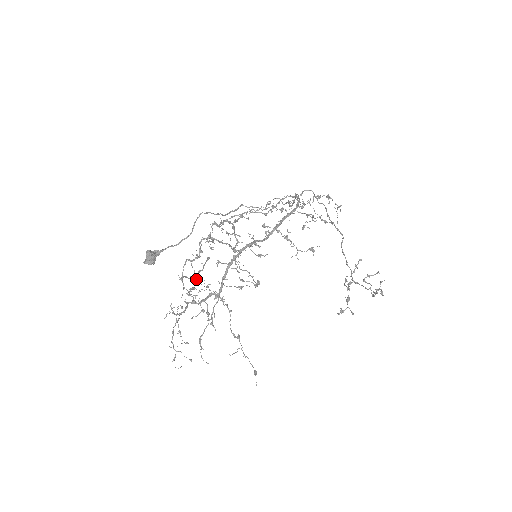
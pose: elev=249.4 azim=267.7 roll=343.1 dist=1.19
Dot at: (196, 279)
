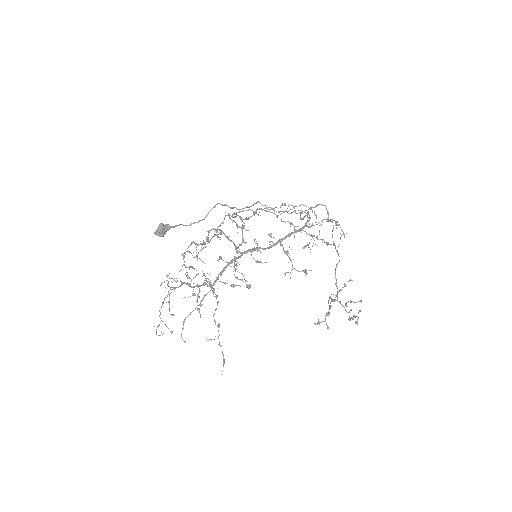
Dot at: (197, 255)
